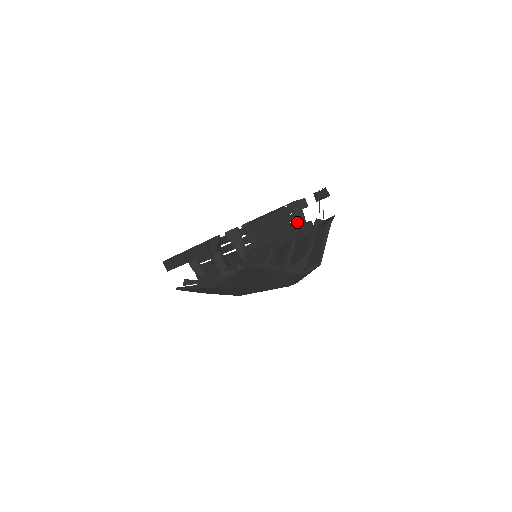
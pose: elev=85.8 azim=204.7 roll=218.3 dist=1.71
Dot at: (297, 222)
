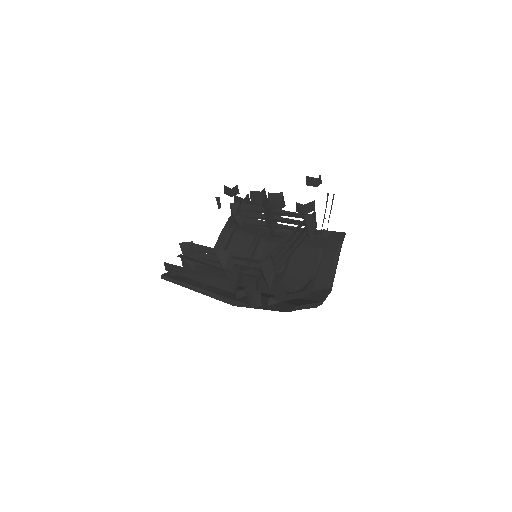
Dot at: (308, 232)
